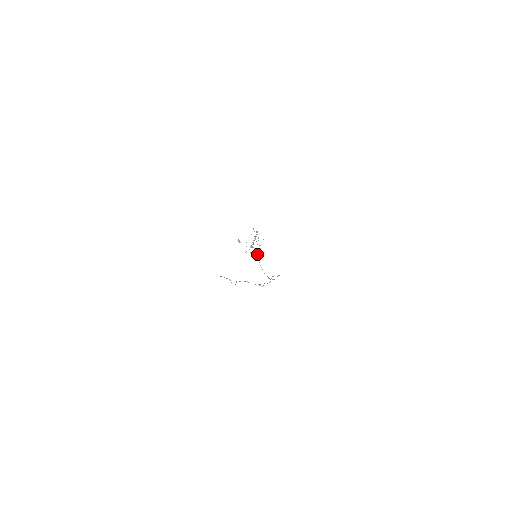
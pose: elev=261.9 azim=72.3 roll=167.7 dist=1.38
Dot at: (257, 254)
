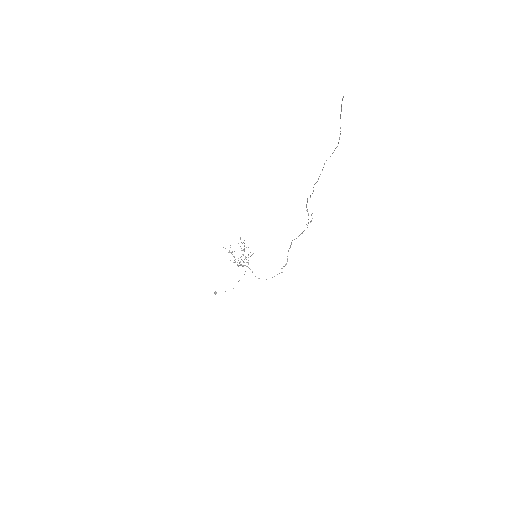
Dot at: occluded
